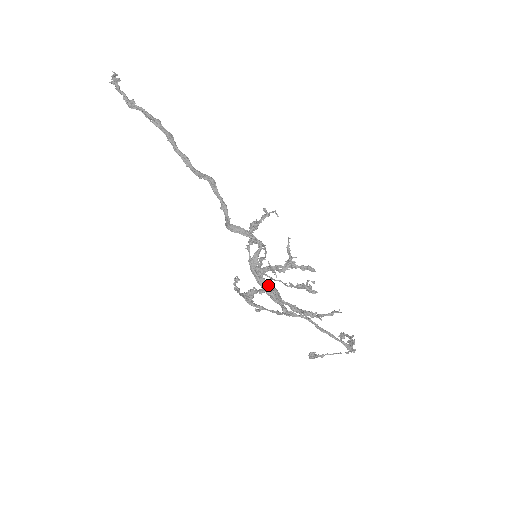
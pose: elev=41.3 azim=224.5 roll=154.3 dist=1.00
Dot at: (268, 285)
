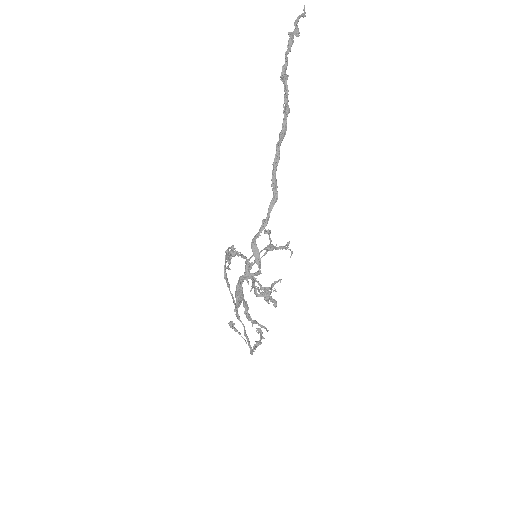
Dot at: (241, 293)
